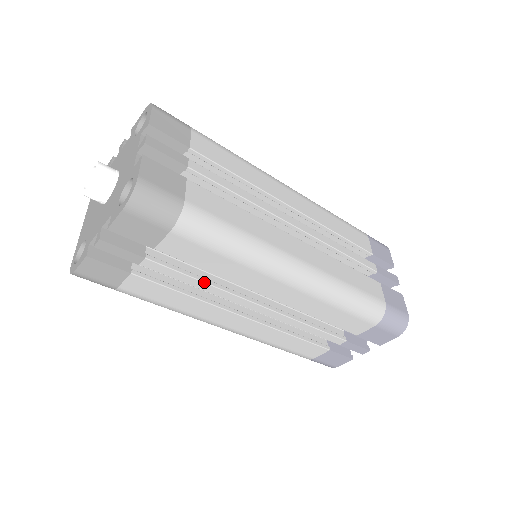
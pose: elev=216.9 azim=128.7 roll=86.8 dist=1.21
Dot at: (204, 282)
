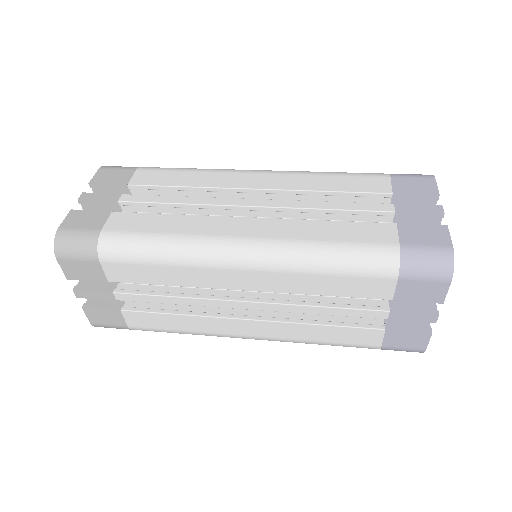
Dot at: occluded
